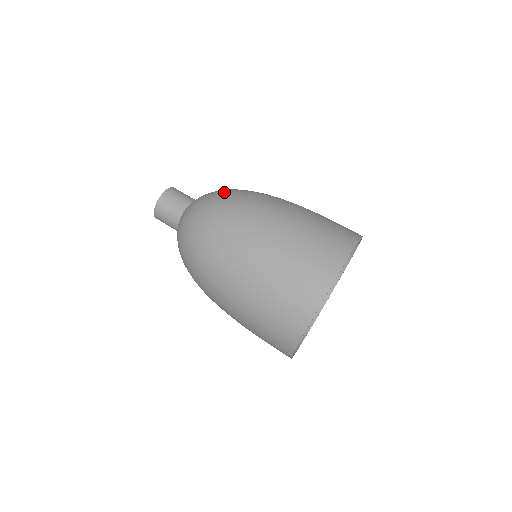
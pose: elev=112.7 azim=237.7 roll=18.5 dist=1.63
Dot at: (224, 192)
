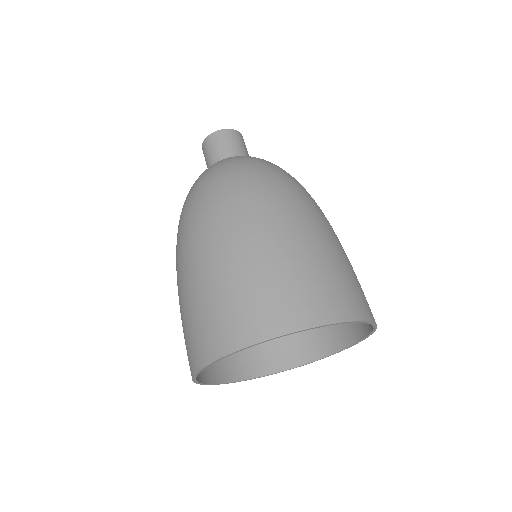
Dot at: (246, 165)
